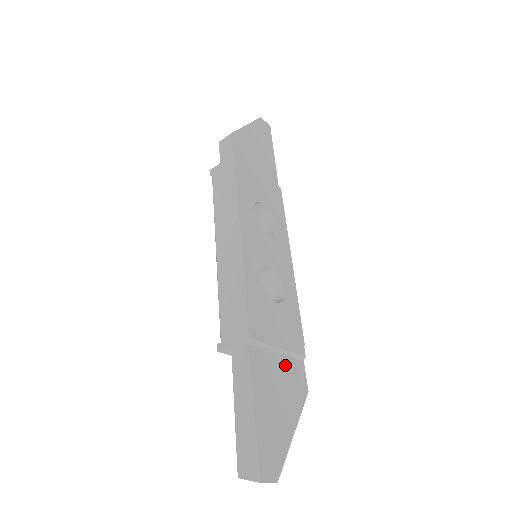
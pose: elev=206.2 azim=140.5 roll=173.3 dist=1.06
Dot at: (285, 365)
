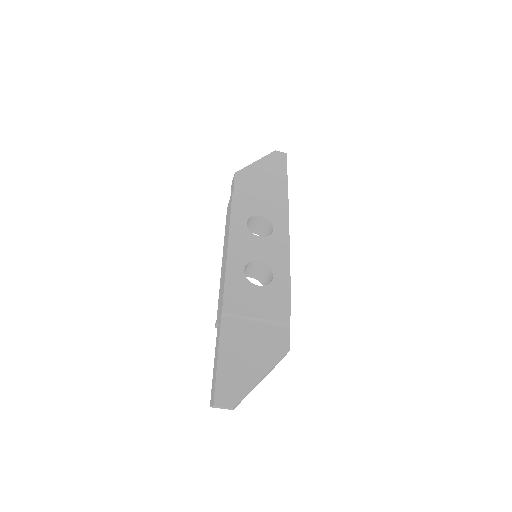
Dot at: (263, 330)
